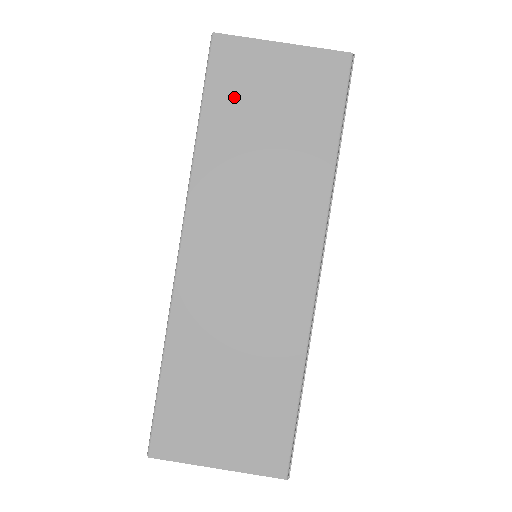
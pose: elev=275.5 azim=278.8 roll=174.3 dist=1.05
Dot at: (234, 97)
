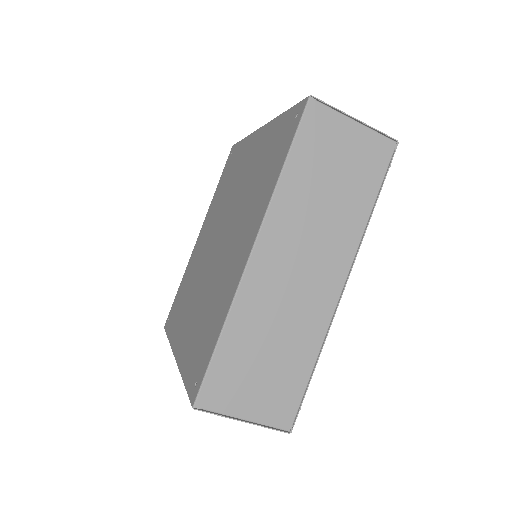
Dot at: occluded
